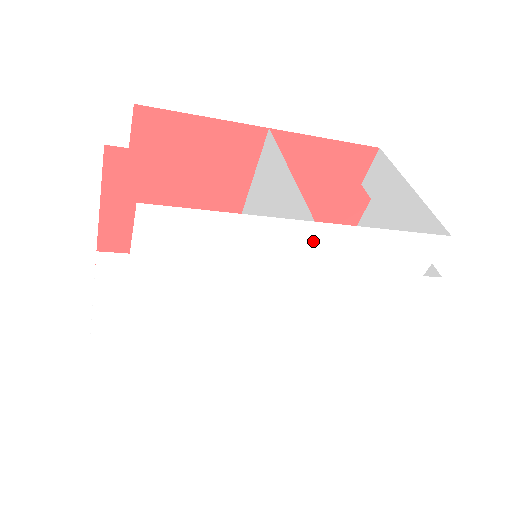
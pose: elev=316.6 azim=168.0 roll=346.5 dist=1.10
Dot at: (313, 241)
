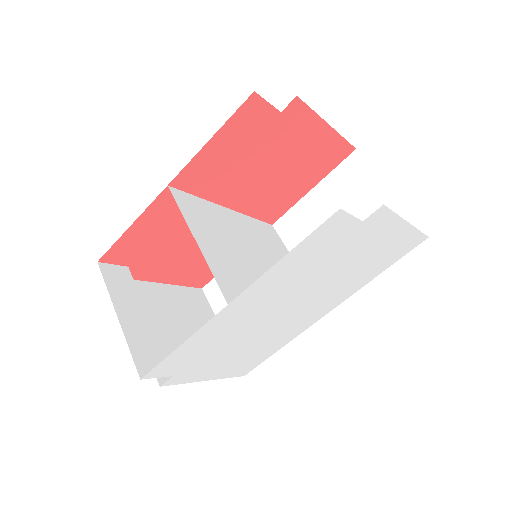
Dot at: (245, 302)
